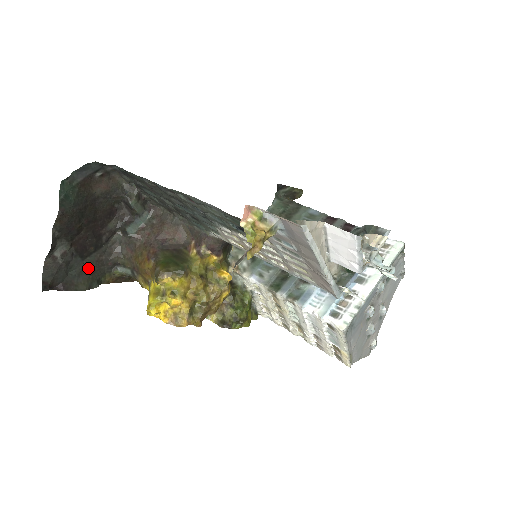
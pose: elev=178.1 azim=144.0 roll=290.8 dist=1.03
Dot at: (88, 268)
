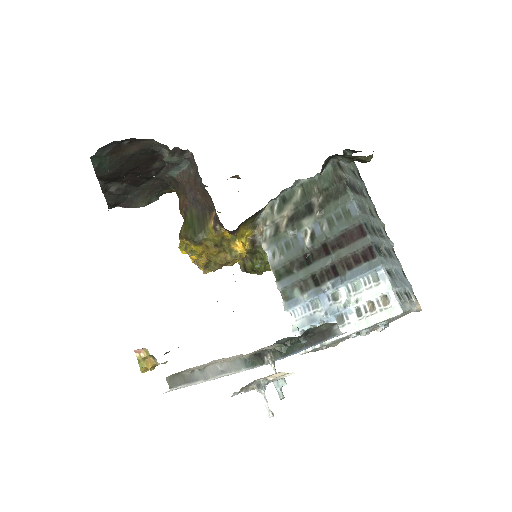
Dot at: (145, 190)
